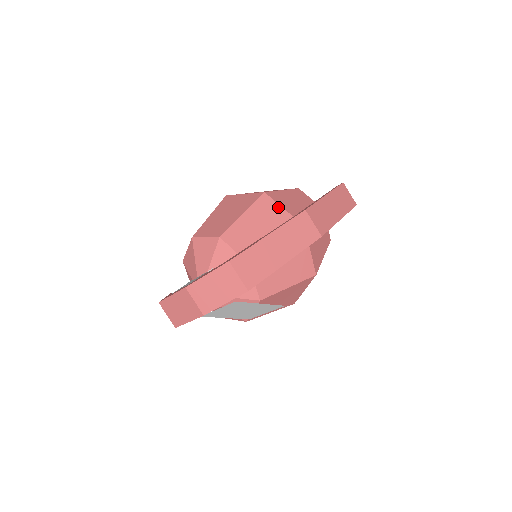
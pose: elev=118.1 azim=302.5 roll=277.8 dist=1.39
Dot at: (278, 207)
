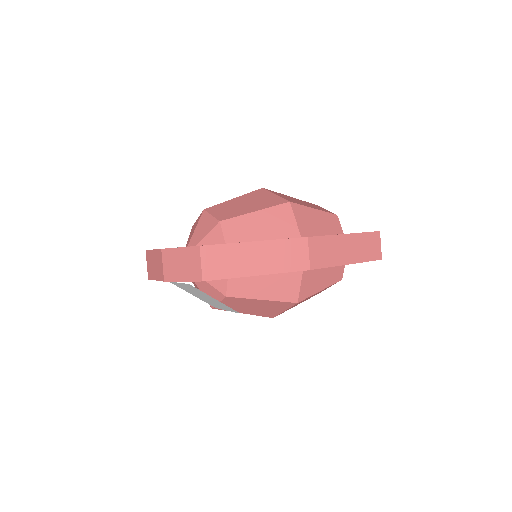
Dot at: (293, 222)
